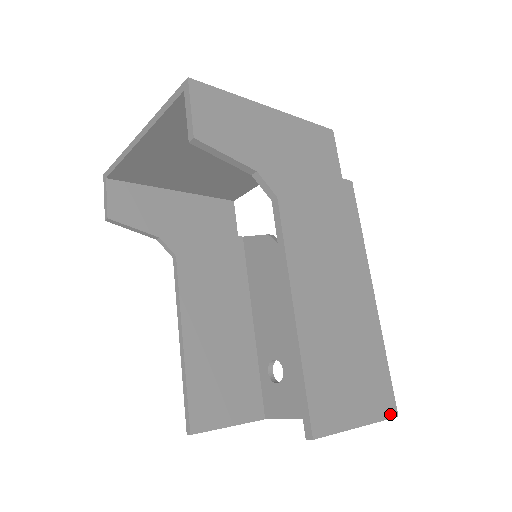
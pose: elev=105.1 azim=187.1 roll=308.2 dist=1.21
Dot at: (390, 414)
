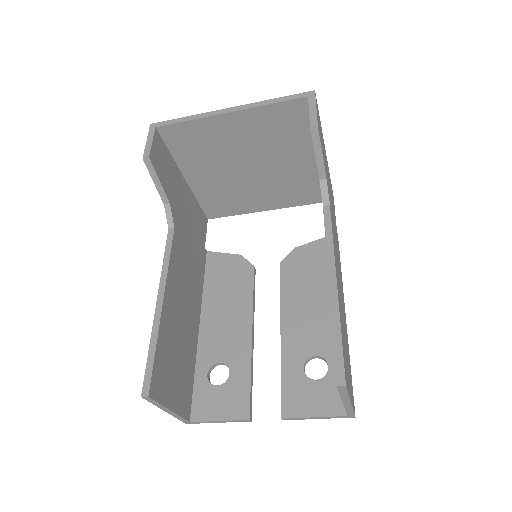
Dot at: (354, 411)
